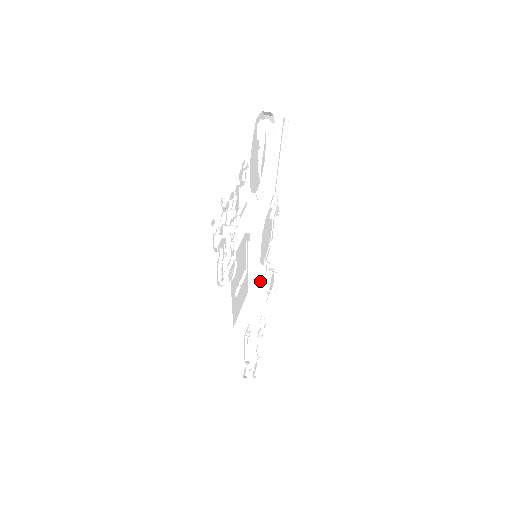
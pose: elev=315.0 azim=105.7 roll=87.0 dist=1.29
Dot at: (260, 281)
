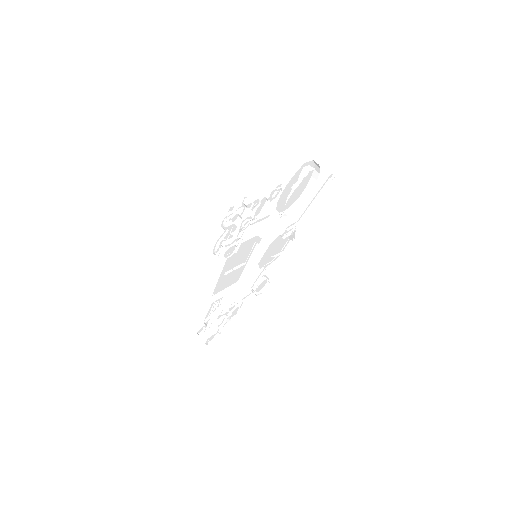
Dot at: (250, 277)
